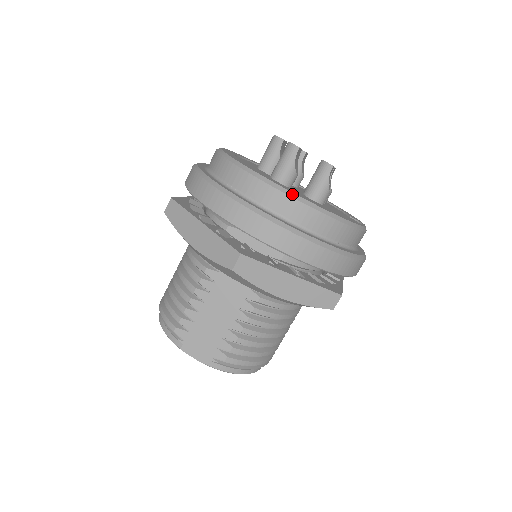
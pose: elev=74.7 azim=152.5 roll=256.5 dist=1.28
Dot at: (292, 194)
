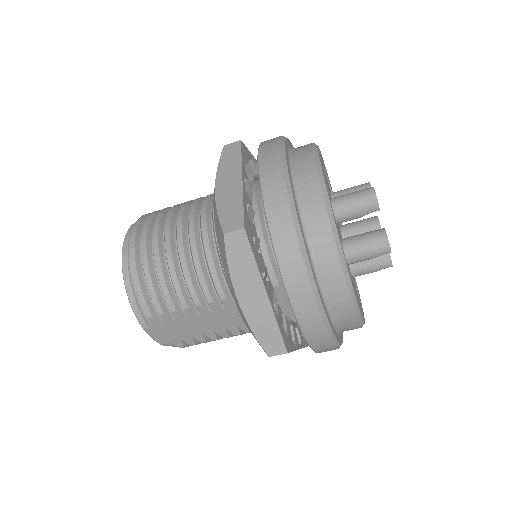
Dot at: (360, 317)
